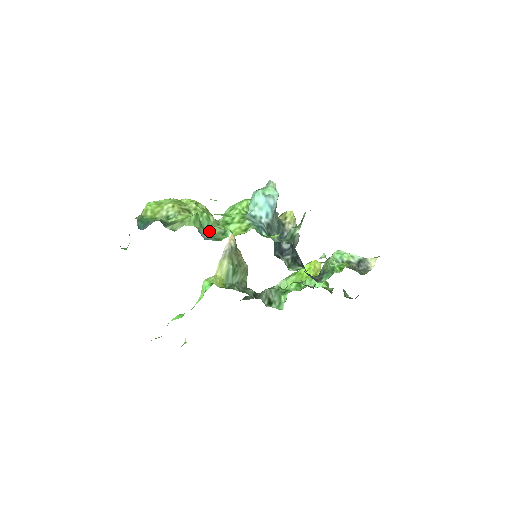
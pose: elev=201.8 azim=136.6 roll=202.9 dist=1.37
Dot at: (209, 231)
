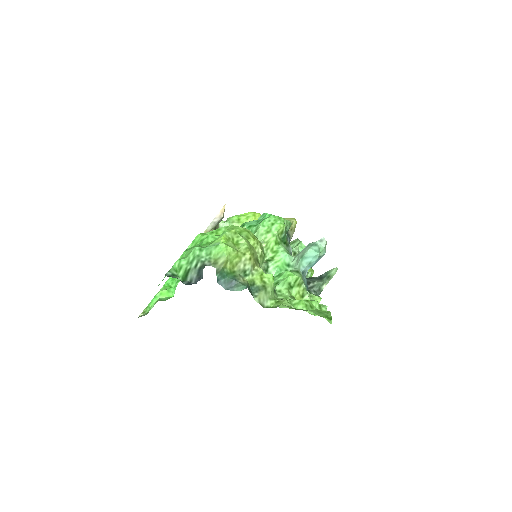
Dot at: occluded
